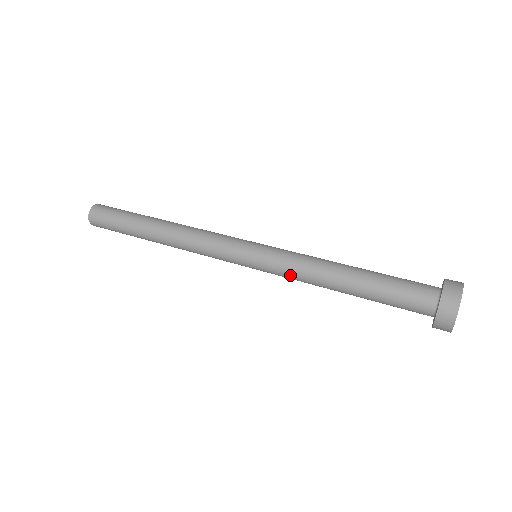
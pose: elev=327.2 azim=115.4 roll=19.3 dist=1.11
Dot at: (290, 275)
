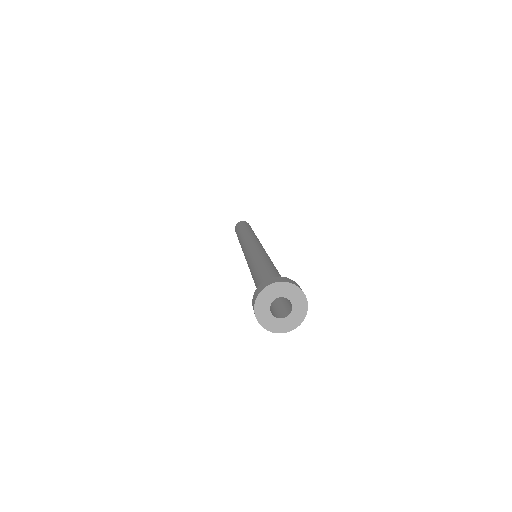
Dot at: (248, 264)
